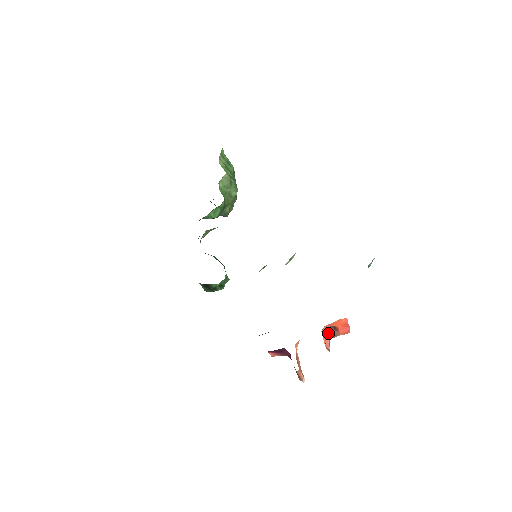
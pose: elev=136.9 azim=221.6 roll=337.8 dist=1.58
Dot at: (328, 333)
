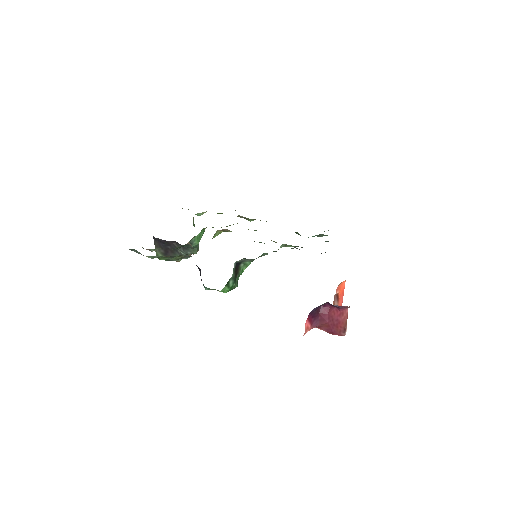
Dot at: (333, 304)
